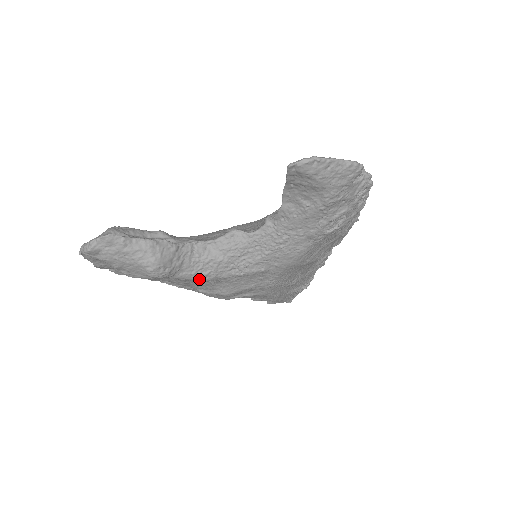
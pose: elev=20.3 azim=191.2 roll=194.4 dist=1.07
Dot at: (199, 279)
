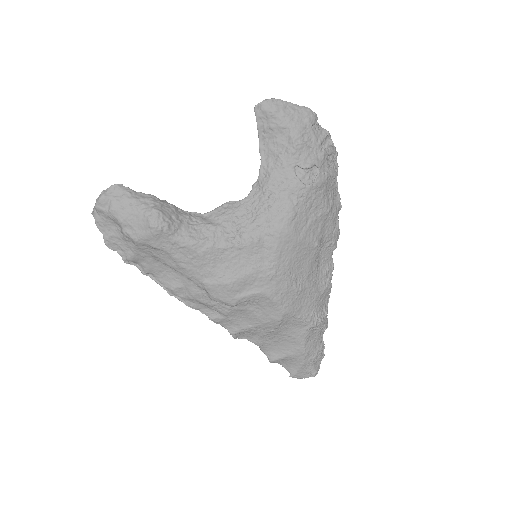
Dot at: (198, 249)
